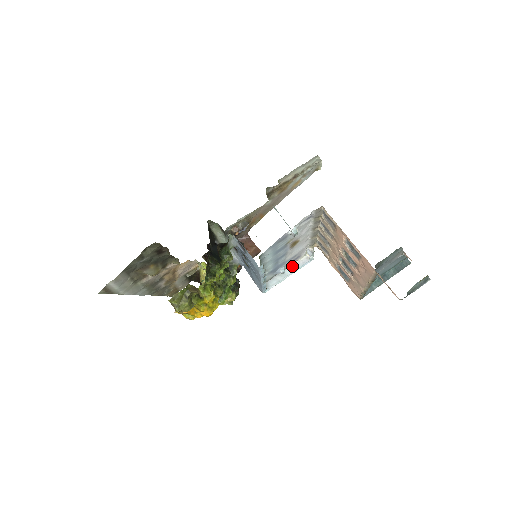
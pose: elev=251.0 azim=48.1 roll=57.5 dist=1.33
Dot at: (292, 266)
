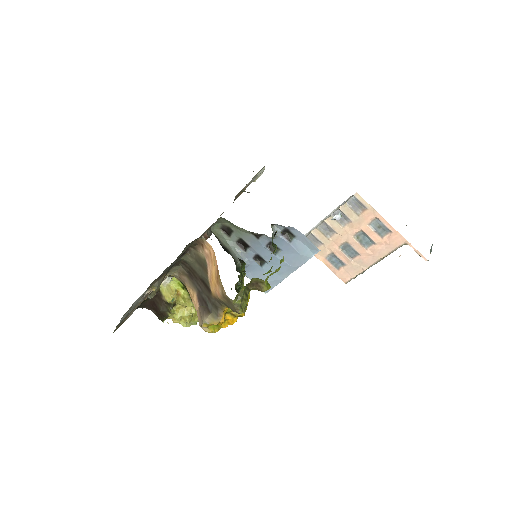
Dot at: occluded
